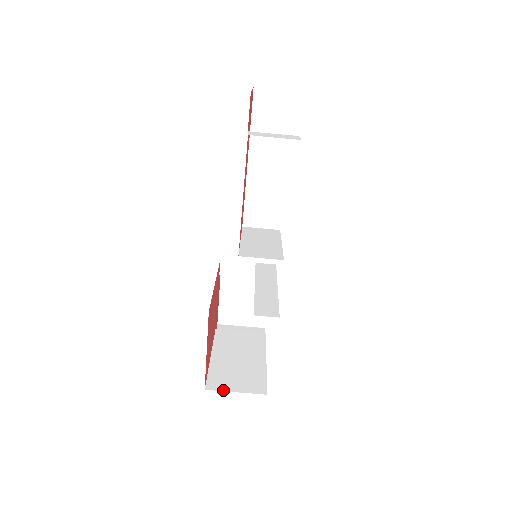
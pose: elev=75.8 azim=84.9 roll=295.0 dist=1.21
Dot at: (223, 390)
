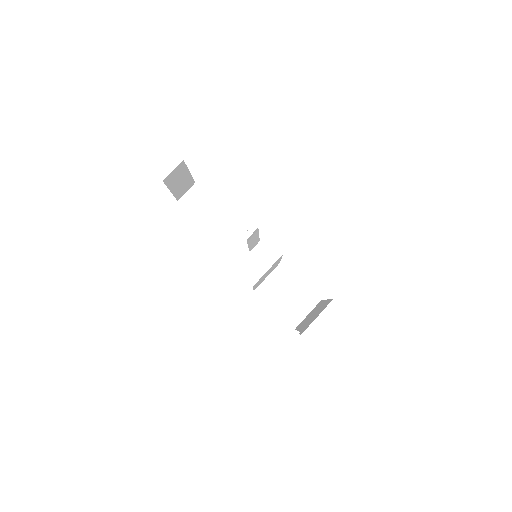
Dot at: occluded
